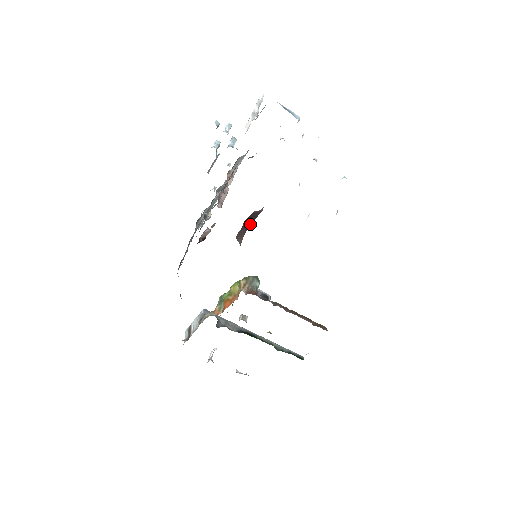
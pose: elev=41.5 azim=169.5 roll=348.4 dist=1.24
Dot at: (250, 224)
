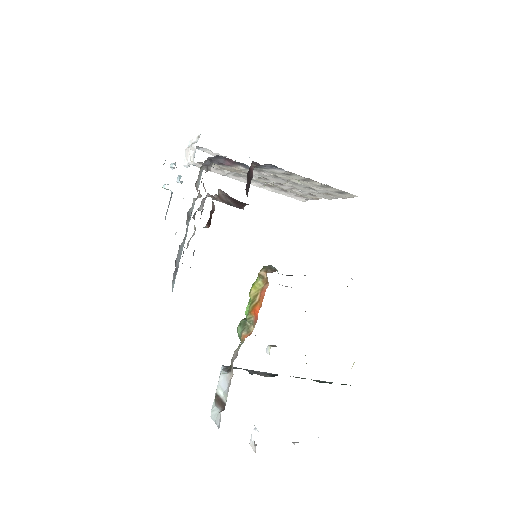
Dot at: (247, 193)
